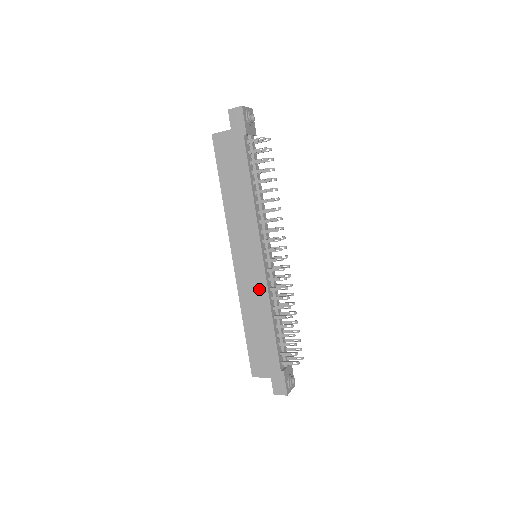
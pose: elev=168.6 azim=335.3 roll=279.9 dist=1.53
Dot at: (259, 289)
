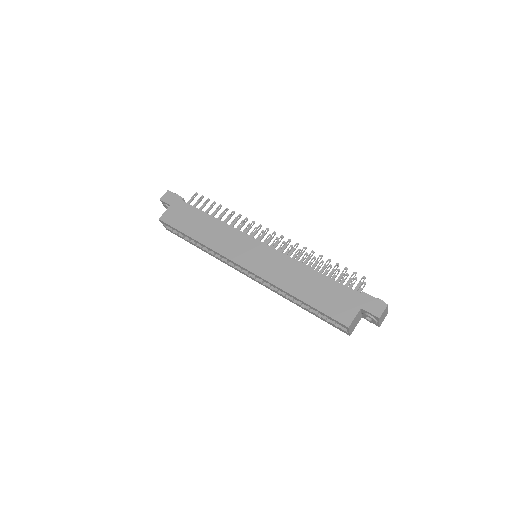
Dot at: (280, 261)
